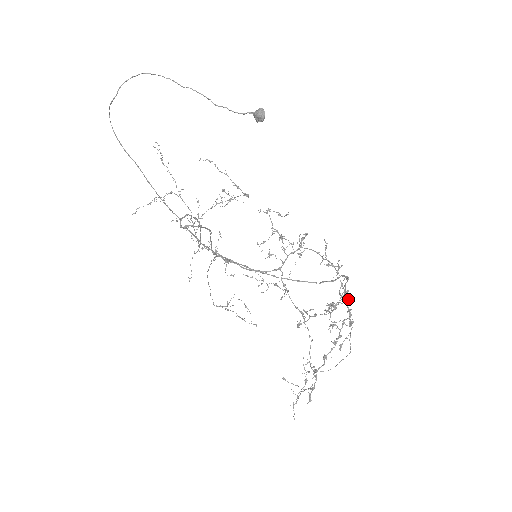
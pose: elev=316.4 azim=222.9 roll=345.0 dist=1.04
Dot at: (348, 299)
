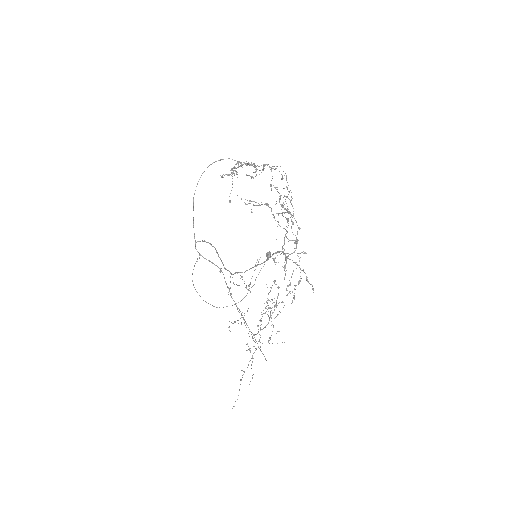
Dot at: (263, 169)
